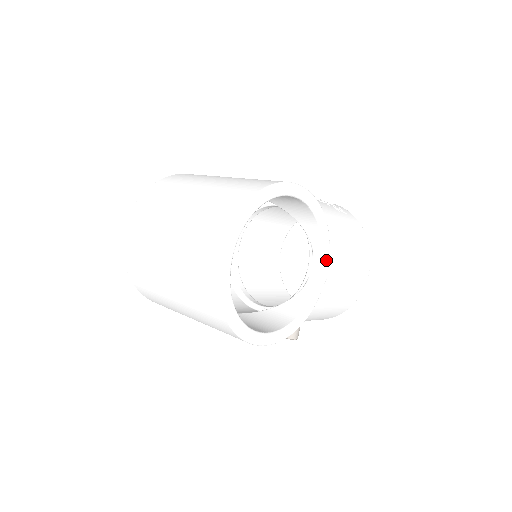
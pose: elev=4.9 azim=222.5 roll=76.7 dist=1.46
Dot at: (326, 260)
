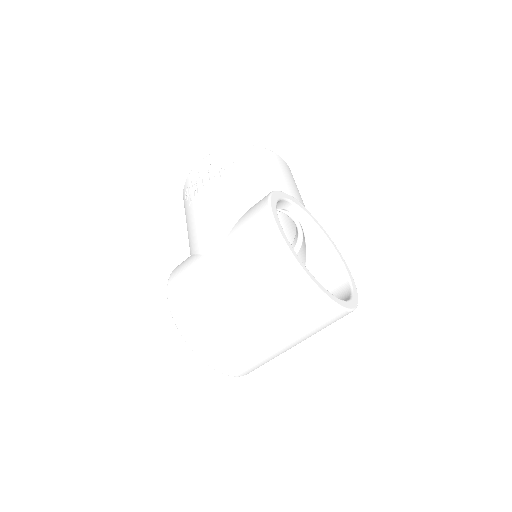
Dot at: (295, 201)
